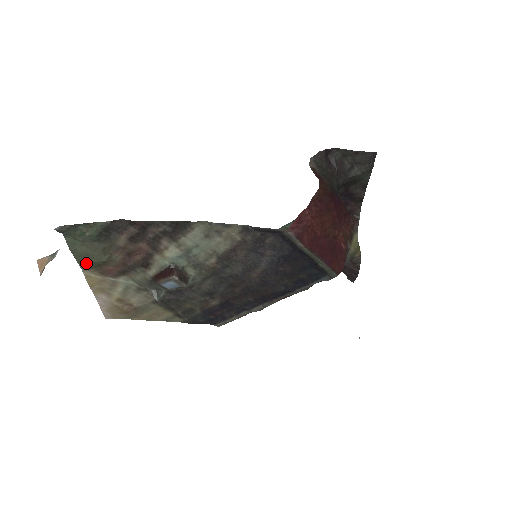
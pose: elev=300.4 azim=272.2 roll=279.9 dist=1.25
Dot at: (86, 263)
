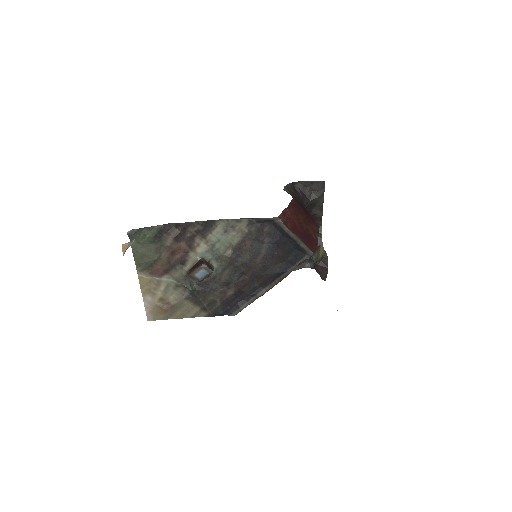
Dot at: (142, 264)
